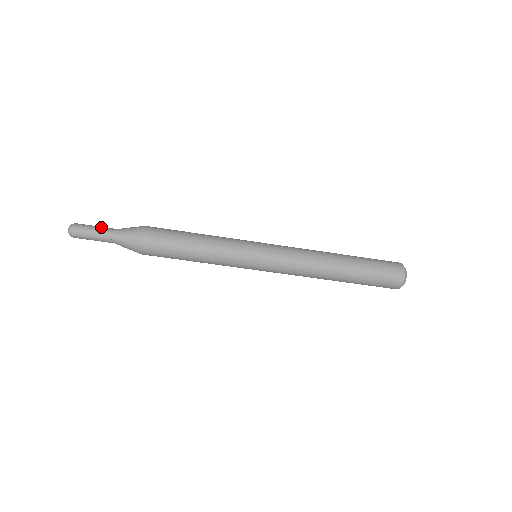
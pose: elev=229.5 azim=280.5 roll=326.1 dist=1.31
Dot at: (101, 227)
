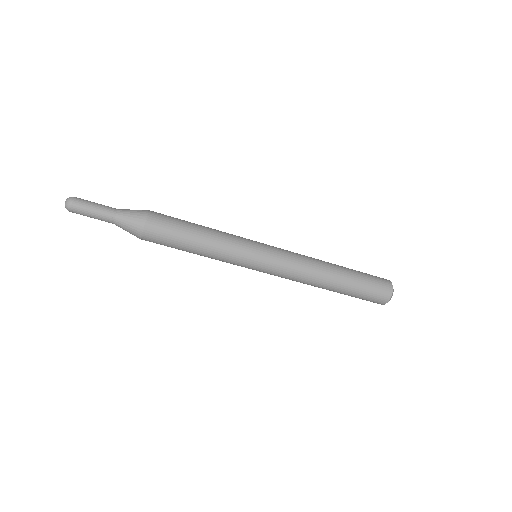
Dot at: occluded
